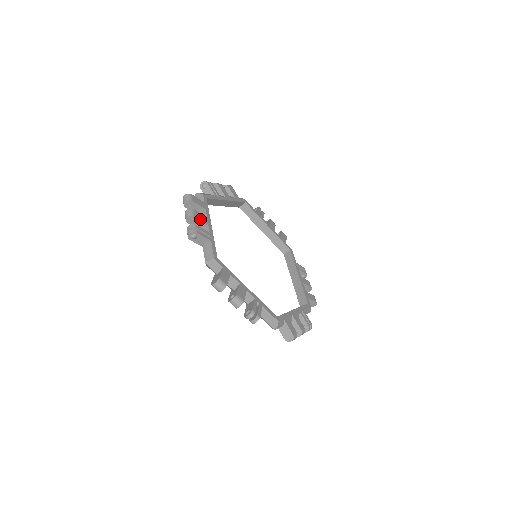
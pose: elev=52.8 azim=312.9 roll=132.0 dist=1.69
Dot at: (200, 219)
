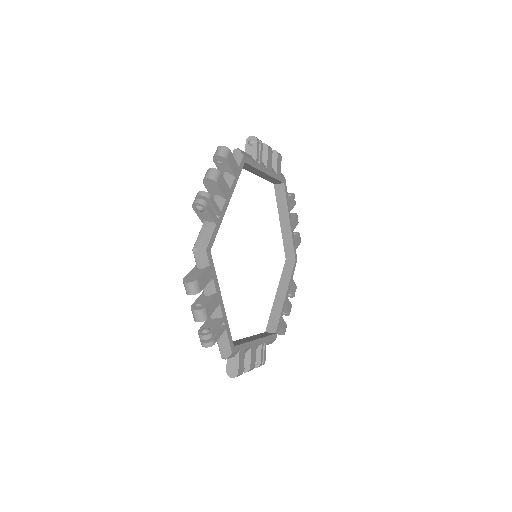
Dot at: (221, 189)
